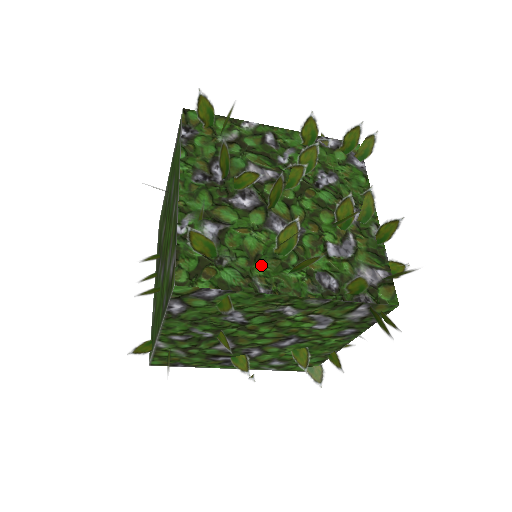
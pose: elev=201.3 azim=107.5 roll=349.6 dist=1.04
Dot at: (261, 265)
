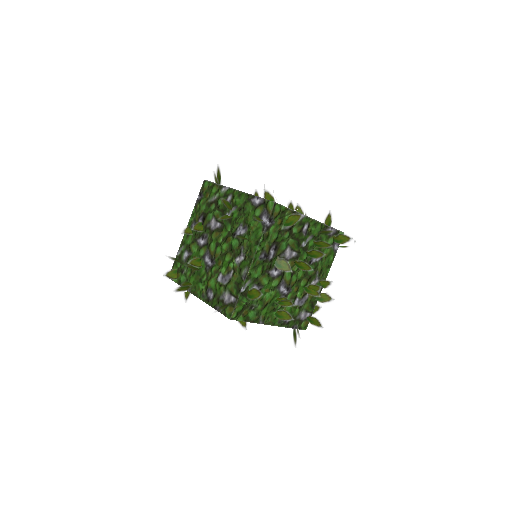
Dot at: (266, 310)
